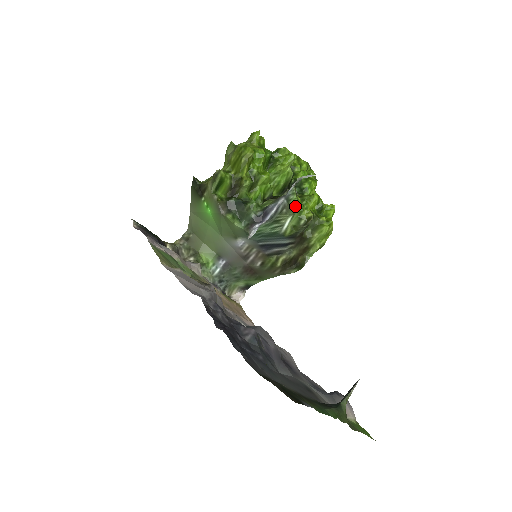
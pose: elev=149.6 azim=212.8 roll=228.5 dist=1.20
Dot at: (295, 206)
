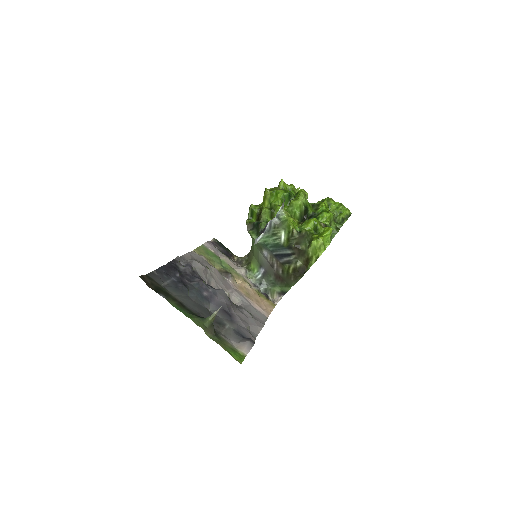
Dot at: (285, 223)
